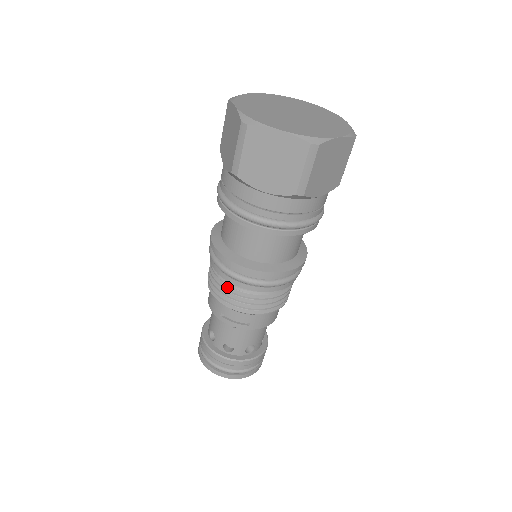
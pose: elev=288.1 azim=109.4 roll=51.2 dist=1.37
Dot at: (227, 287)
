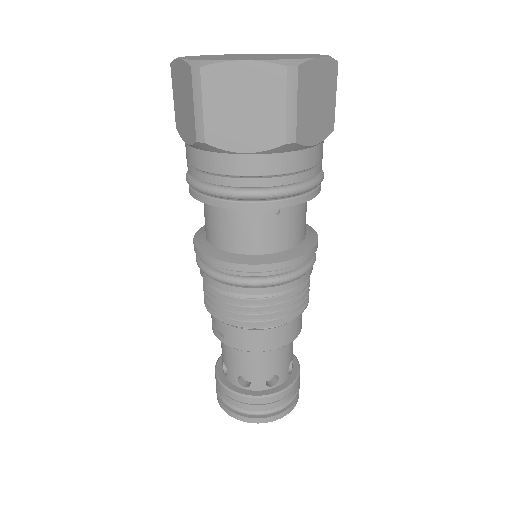
Dot at: occluded
